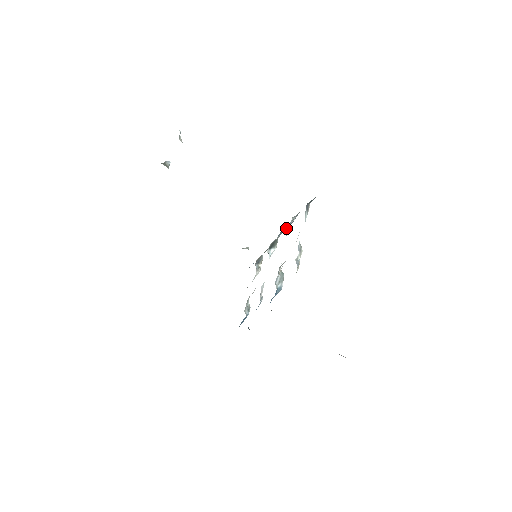
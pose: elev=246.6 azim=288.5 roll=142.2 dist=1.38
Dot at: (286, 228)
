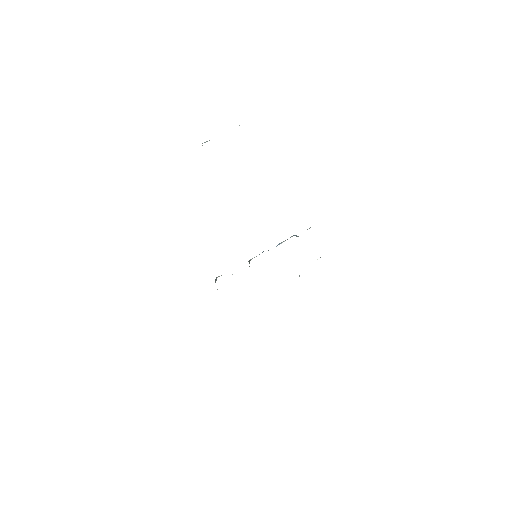
Dot at: occluded
